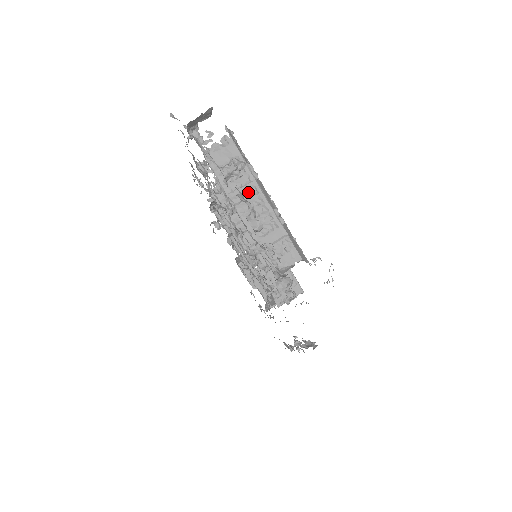
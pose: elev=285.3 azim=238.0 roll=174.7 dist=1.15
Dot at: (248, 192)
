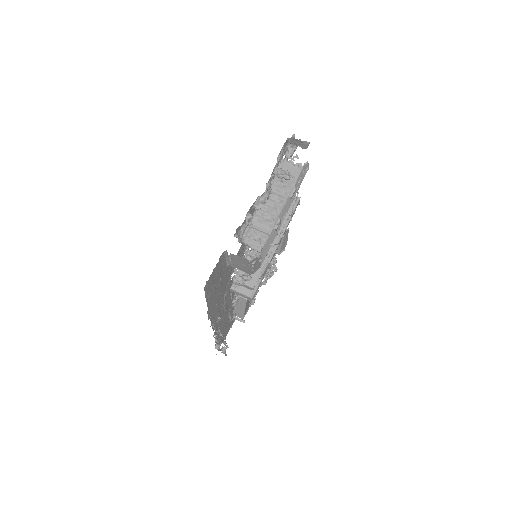
Dot at: (278, 197)
